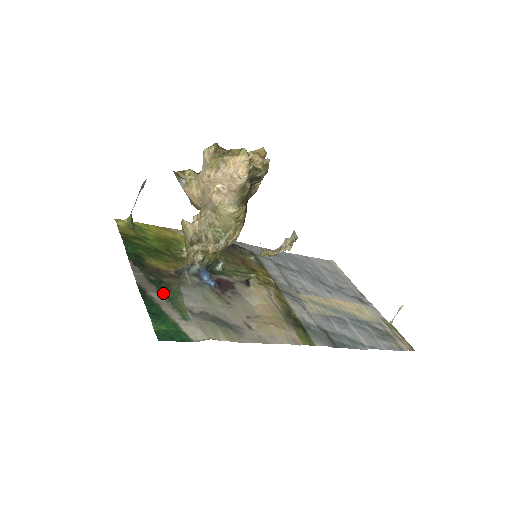
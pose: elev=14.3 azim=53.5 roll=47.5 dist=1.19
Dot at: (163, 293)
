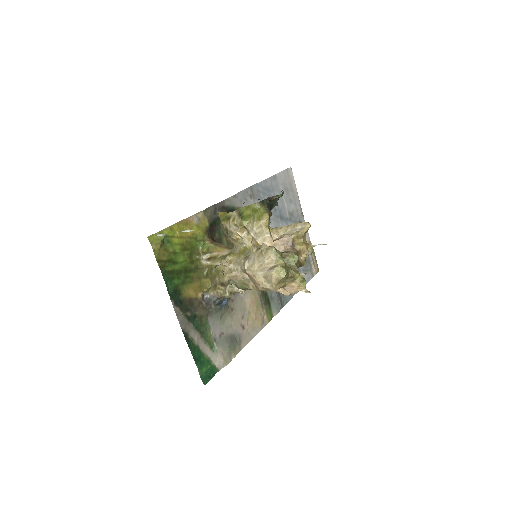
Dot at: (198, 329)
